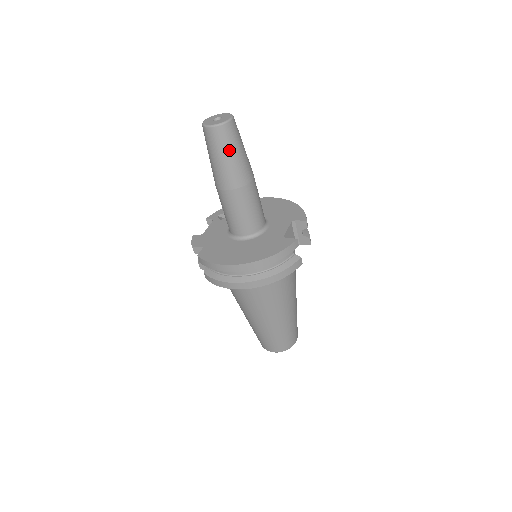
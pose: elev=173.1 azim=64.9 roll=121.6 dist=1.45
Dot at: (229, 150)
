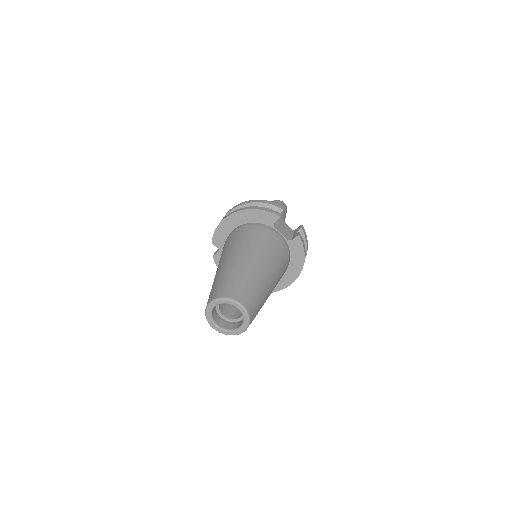
Dot at: occluded
